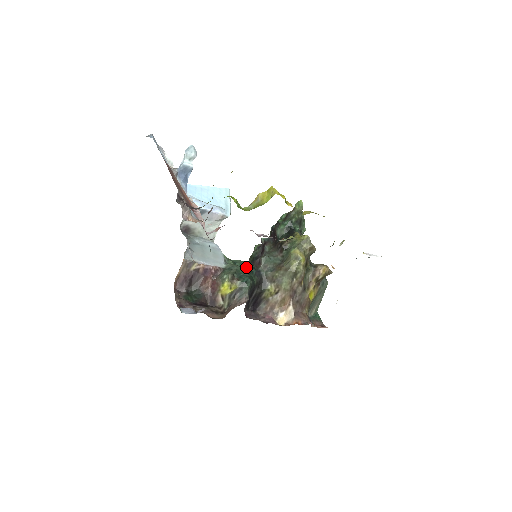
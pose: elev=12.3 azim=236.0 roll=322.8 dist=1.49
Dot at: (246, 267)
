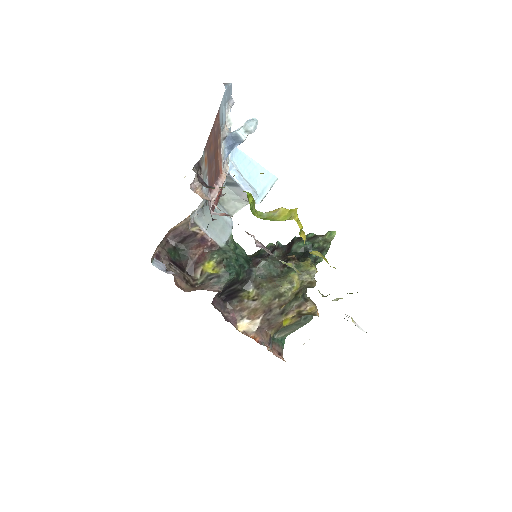
Dot at: (242, 259)
